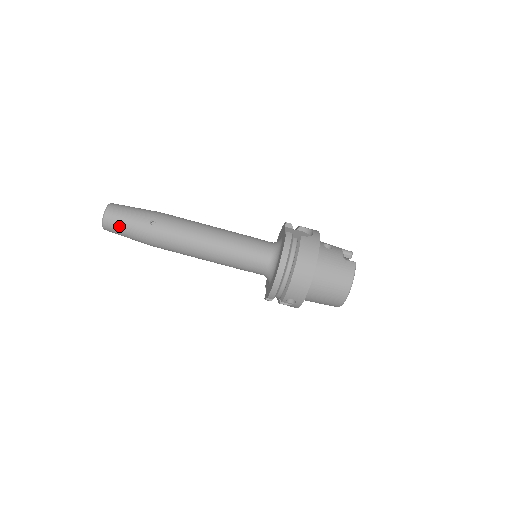
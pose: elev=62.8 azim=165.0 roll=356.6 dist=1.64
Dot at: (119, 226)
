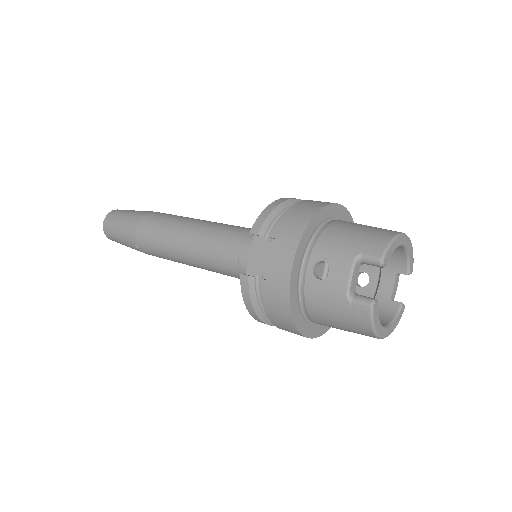
Dot at: occluded
